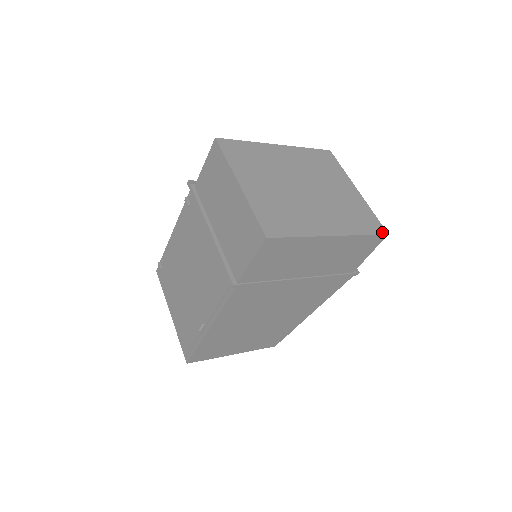
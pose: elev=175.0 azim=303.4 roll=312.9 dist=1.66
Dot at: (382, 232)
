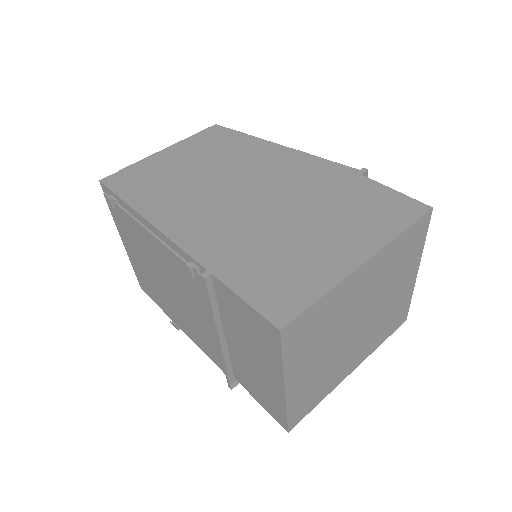
Dot at: (402, 323)
